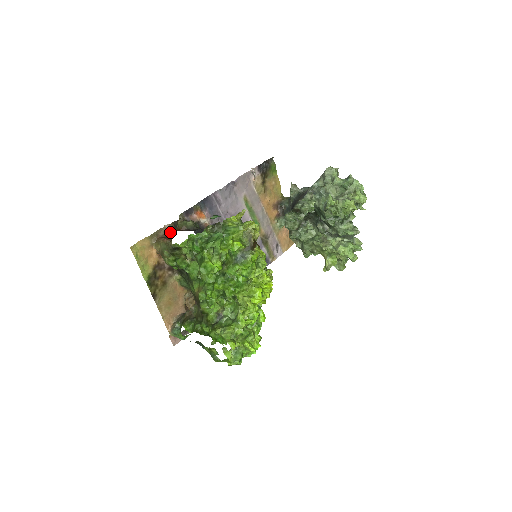
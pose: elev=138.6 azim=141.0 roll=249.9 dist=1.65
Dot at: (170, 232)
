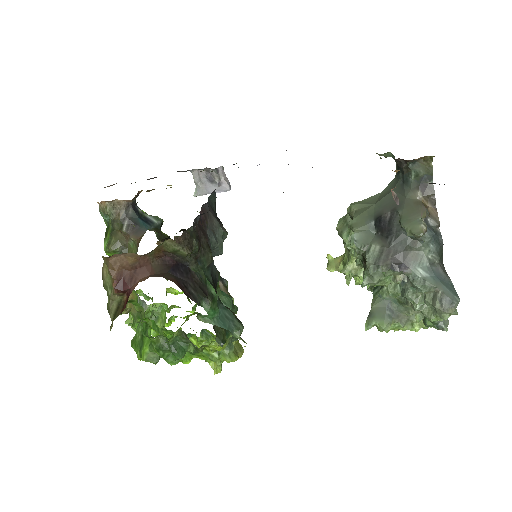
Dot at: (136, 263)
